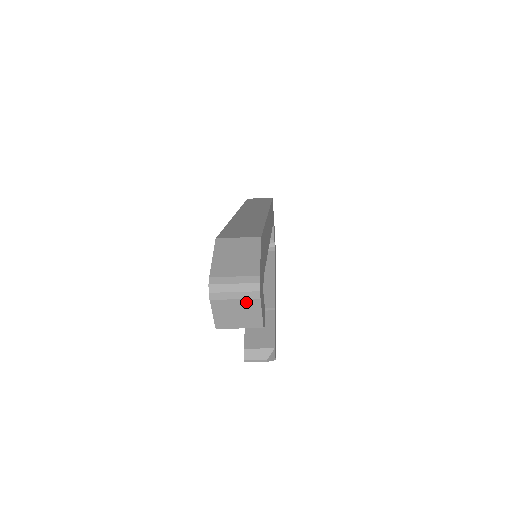
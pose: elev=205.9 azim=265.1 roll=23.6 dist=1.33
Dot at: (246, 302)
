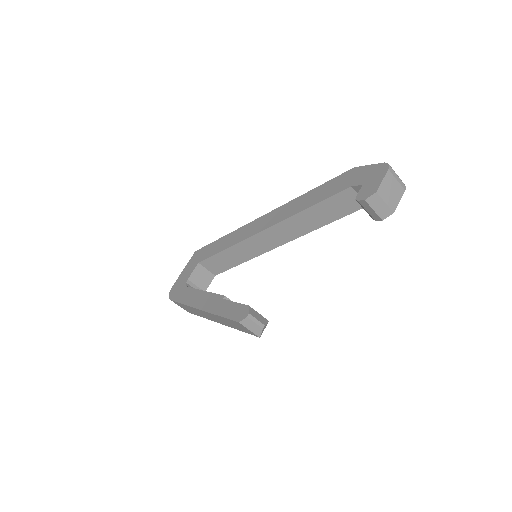
Dot at: (399, 187)
